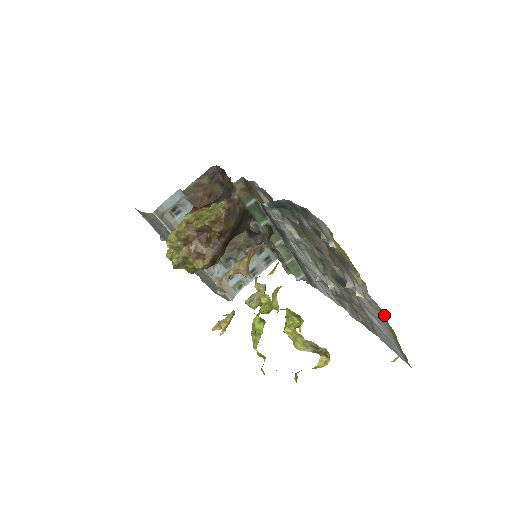
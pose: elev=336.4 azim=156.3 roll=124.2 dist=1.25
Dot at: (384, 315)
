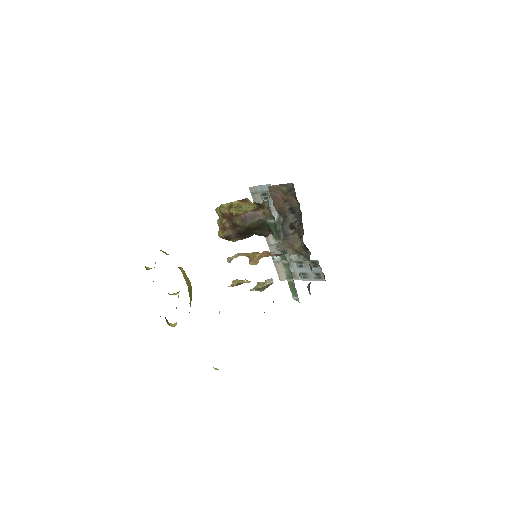
Dot at: occluded
